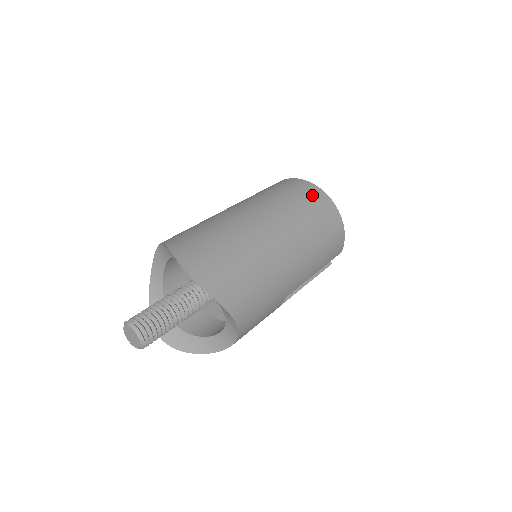
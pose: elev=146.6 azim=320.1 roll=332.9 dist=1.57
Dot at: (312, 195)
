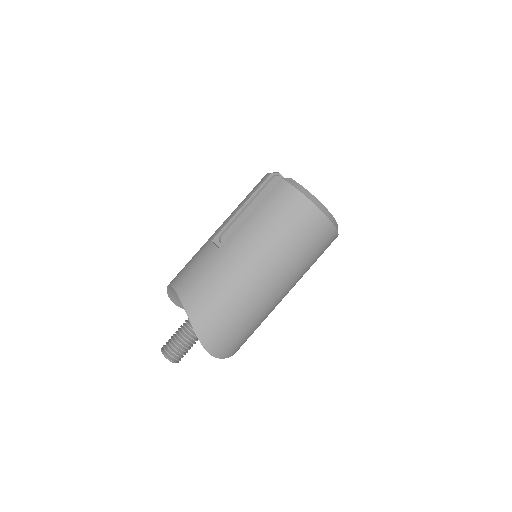
Dot at: (318, 231)
